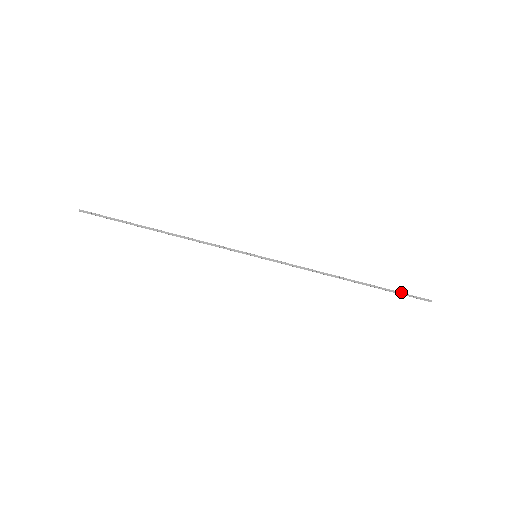
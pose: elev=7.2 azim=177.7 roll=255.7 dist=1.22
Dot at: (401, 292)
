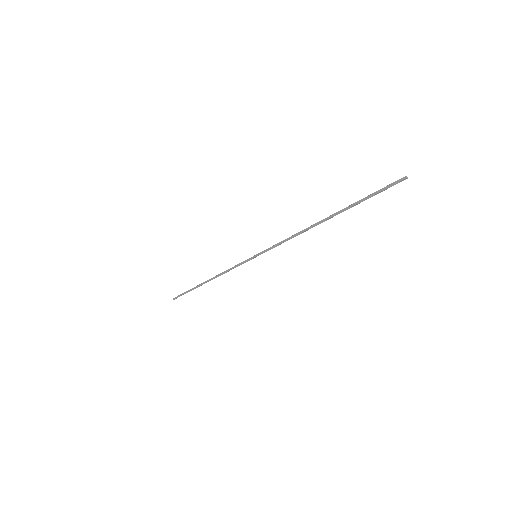
Dot at: (370, 194)
